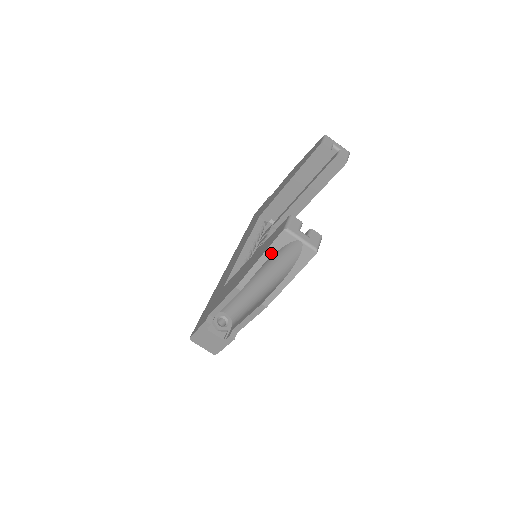
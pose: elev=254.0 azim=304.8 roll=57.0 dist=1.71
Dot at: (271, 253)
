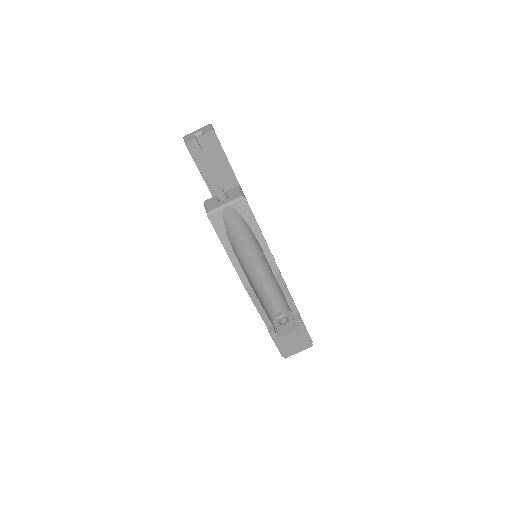
Dot at: (225, 239)
